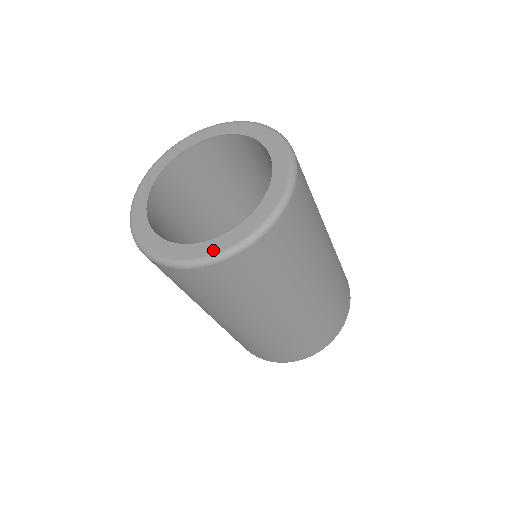
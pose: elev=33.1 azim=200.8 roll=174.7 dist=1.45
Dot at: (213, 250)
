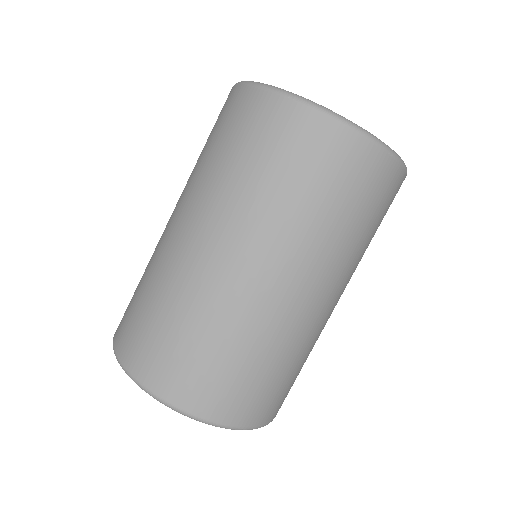
Dot at: occluded
